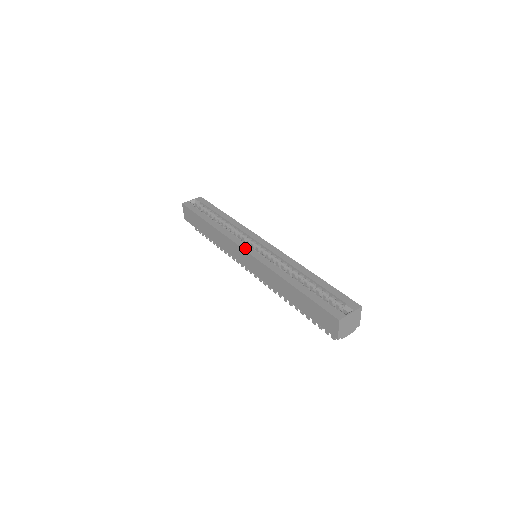
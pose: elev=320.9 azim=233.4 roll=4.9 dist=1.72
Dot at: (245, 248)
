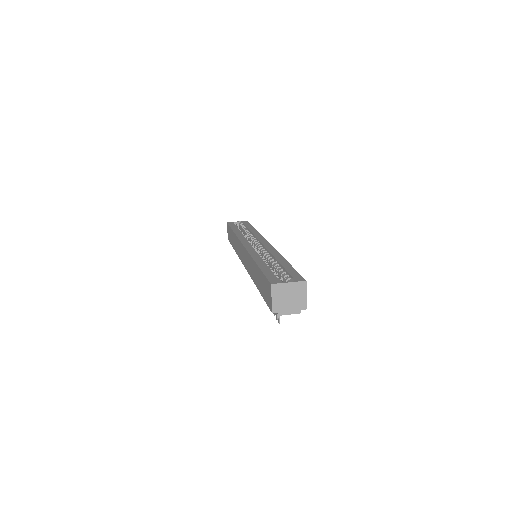
Dot at: (244, 243)
